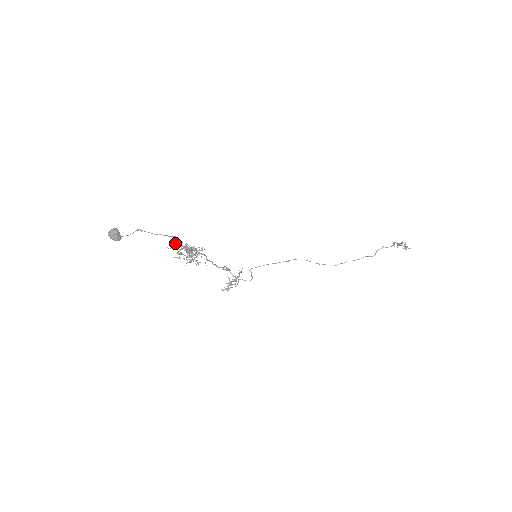
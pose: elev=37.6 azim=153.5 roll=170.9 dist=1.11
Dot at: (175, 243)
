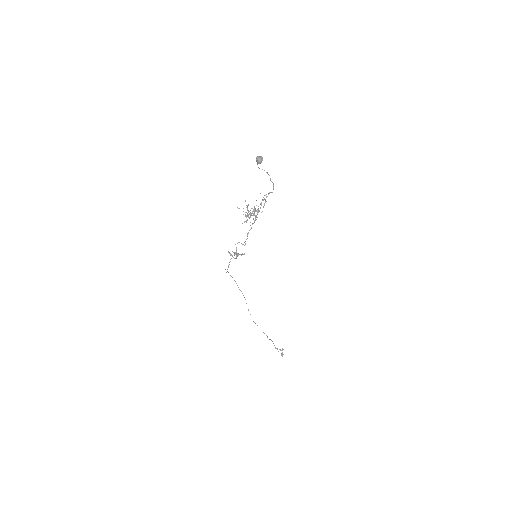
Dot at: (266, 196)
